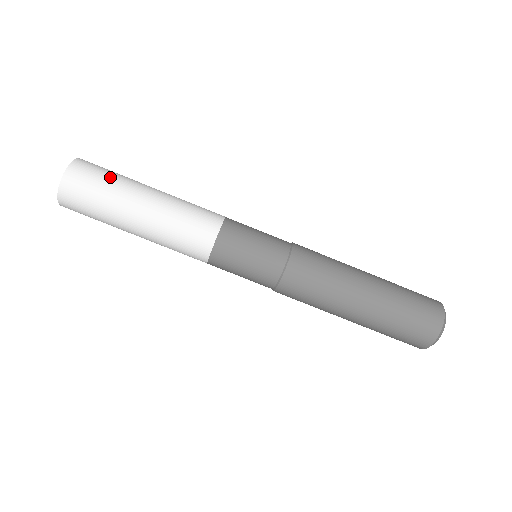
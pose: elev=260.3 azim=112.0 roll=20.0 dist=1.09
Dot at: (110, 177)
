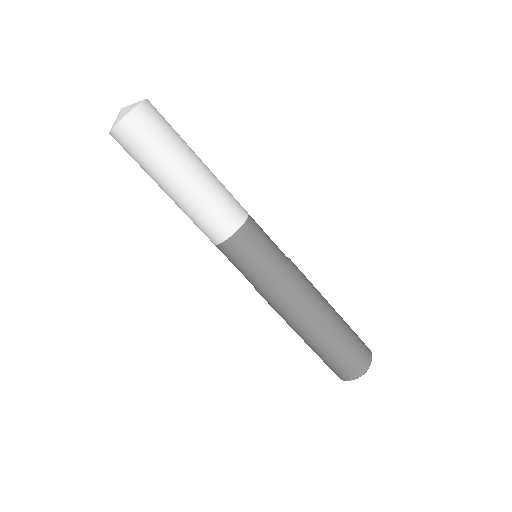
Dot at: (163, 140)
